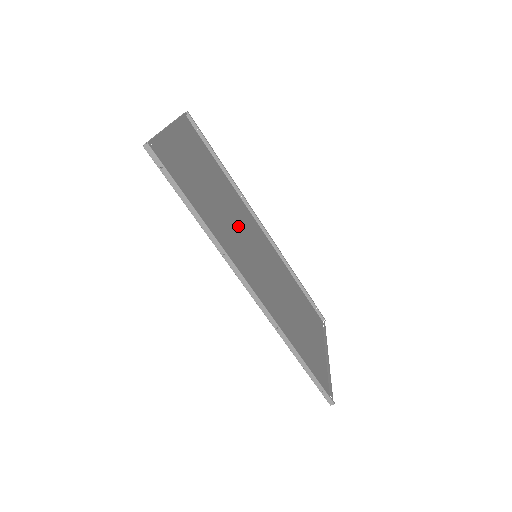
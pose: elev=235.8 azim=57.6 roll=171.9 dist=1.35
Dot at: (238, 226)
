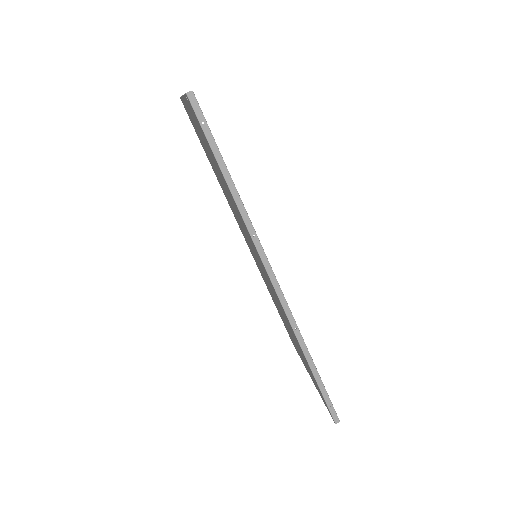
Dot at: (239, 221)
